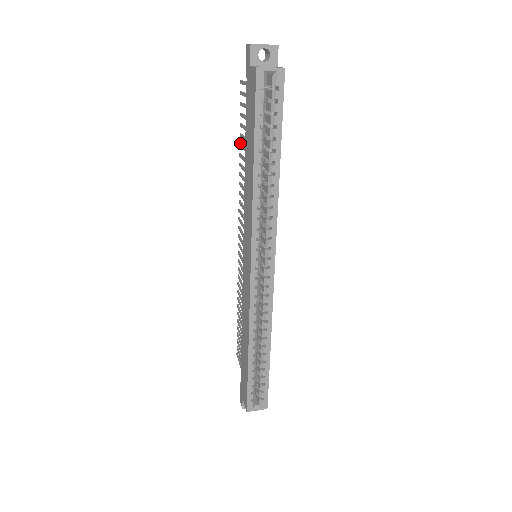
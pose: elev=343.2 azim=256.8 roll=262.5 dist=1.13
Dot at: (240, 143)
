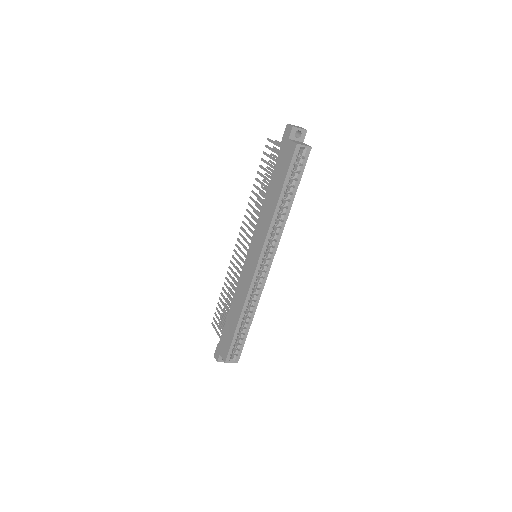
Dot at: occluded
